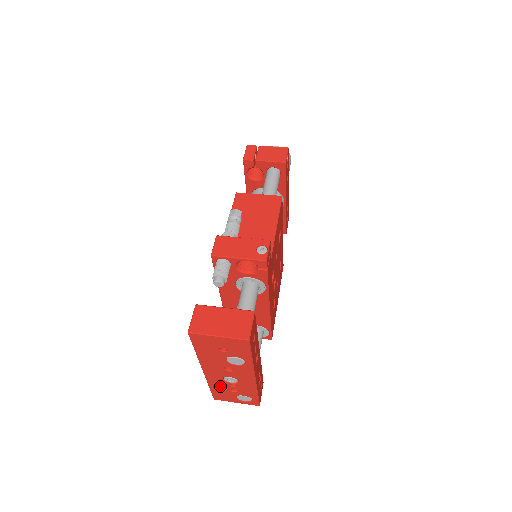
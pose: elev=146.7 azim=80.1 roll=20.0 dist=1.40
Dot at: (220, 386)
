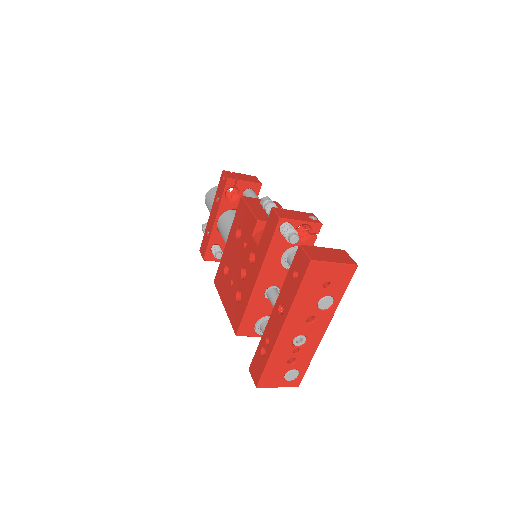
Dot at: (281, 357)
